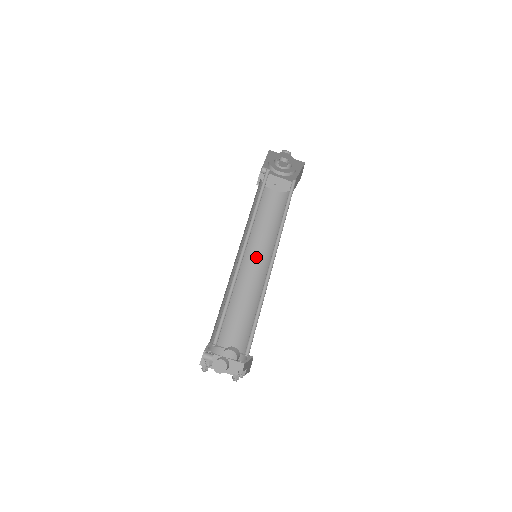
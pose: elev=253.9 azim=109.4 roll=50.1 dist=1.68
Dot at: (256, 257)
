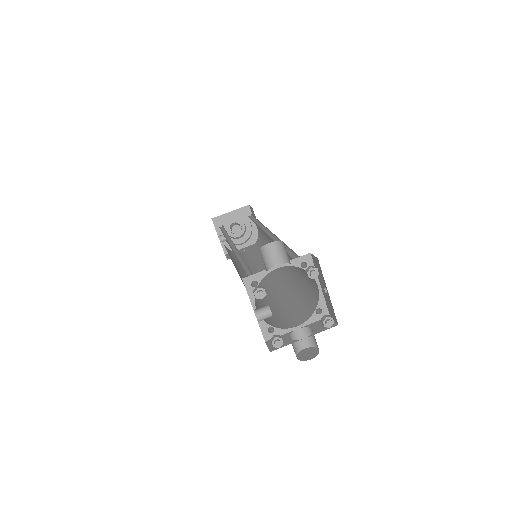
Dot at: occluded
